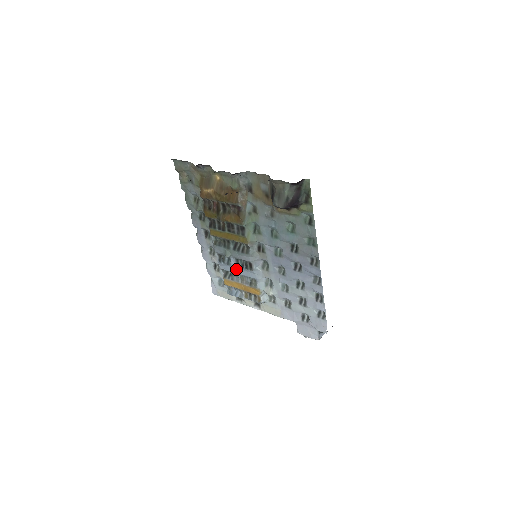
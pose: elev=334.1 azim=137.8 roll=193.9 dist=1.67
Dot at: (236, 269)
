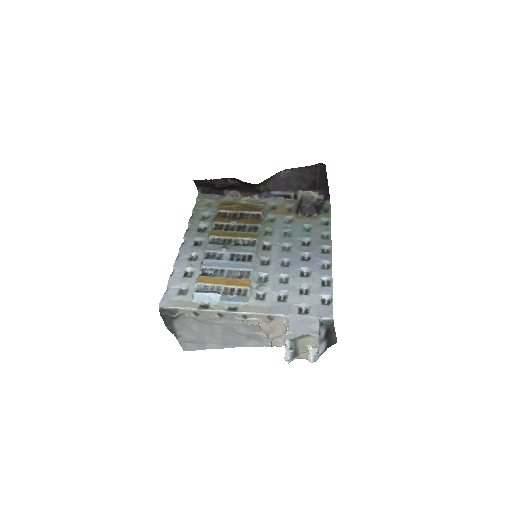
Dot at: (226, 264)
